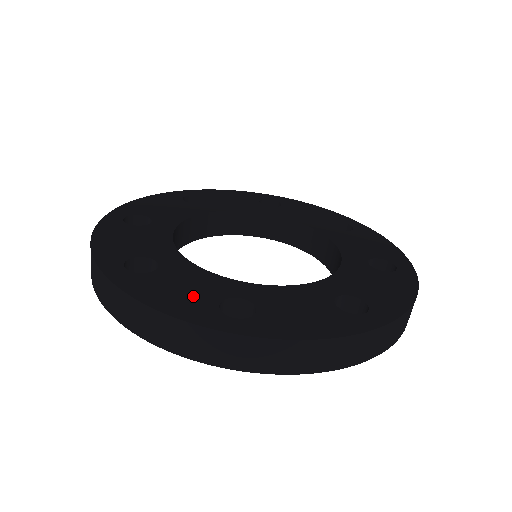
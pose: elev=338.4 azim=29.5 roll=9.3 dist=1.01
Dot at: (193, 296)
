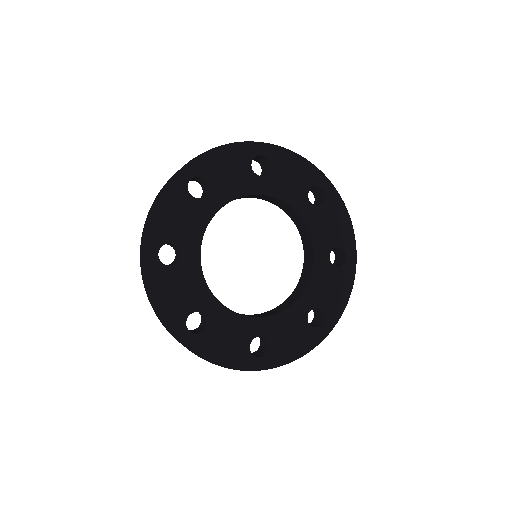
Dot at: (180, 302)
